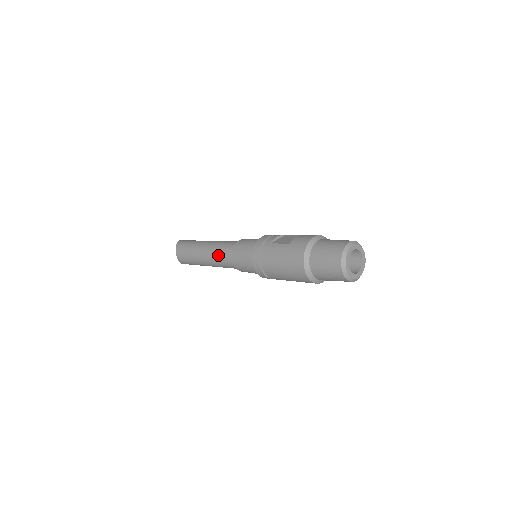
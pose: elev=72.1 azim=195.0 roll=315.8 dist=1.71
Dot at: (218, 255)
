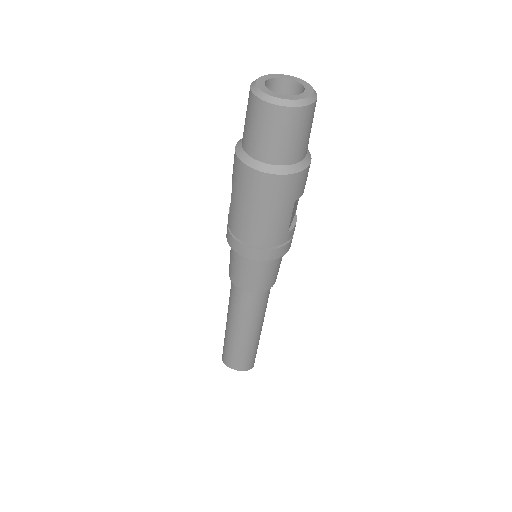
Dot at: (236, 308)
